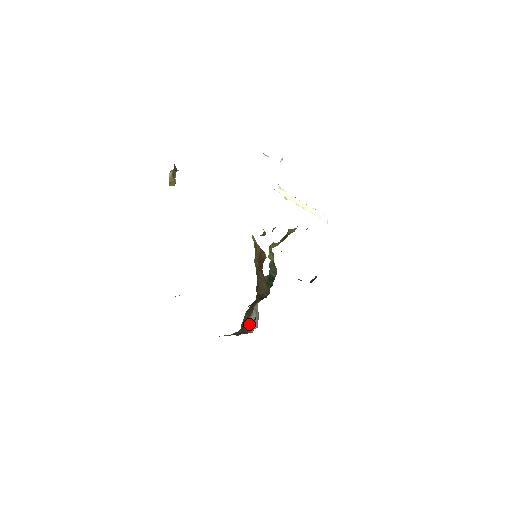
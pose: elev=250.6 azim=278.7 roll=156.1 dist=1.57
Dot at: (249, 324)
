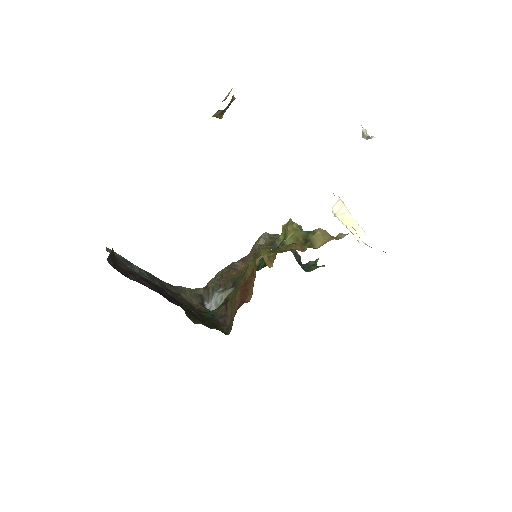
Dot at: (213, 293)
